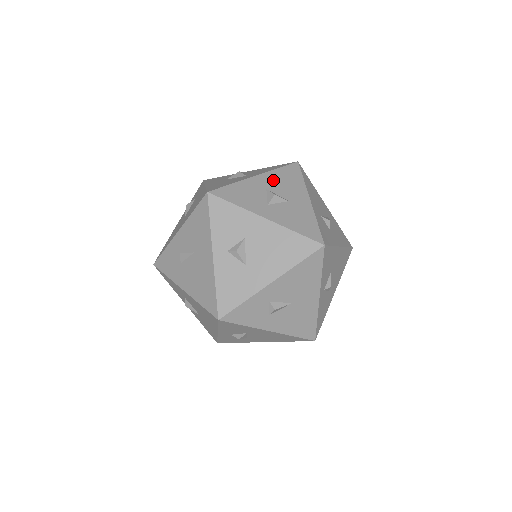
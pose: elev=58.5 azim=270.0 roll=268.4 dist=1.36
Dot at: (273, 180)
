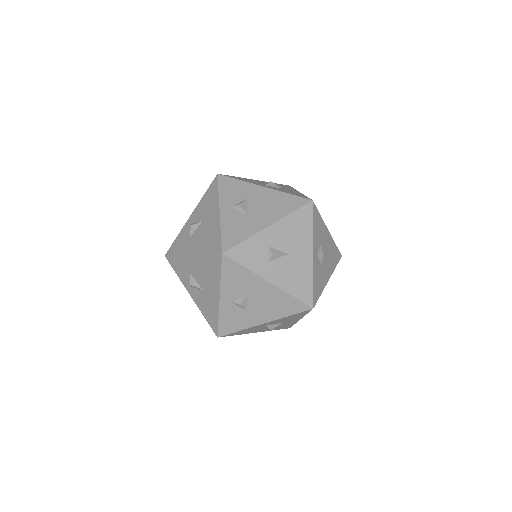
Dot at: occluded
